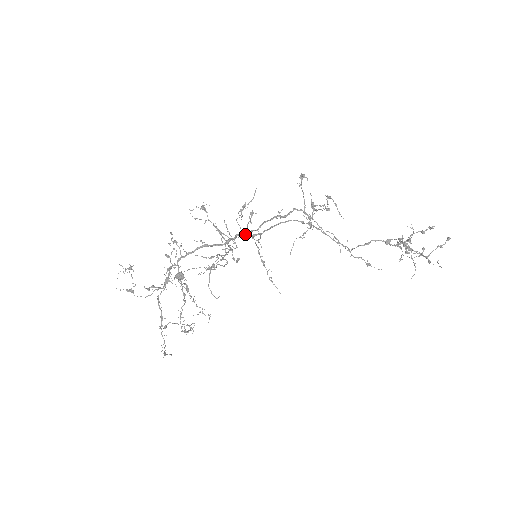
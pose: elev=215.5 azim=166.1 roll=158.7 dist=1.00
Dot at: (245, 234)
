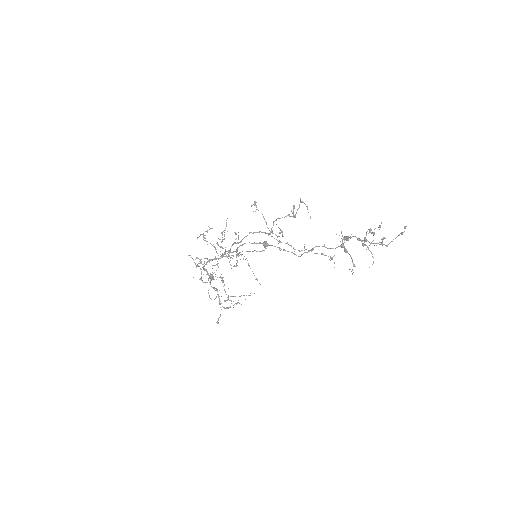
Dot at: occluded
